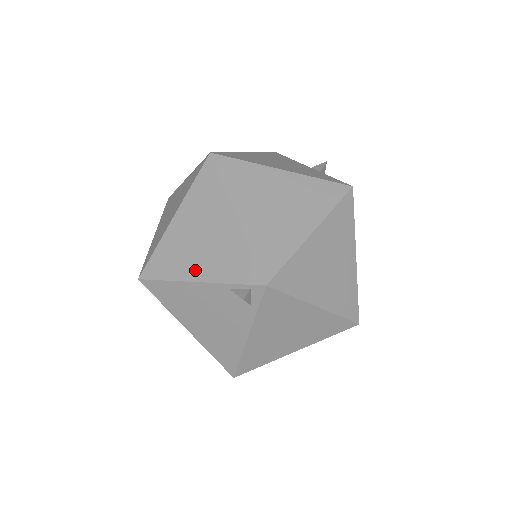
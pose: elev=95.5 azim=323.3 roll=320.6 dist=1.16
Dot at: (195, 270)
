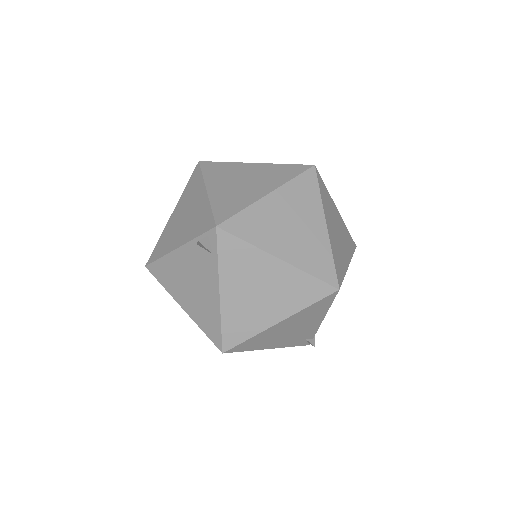
Dot at: (177, 241)
